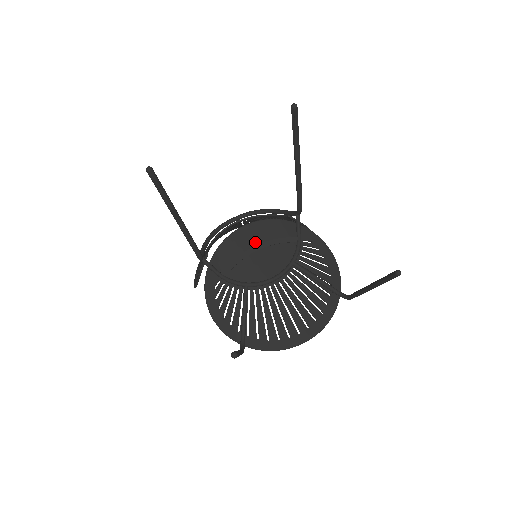
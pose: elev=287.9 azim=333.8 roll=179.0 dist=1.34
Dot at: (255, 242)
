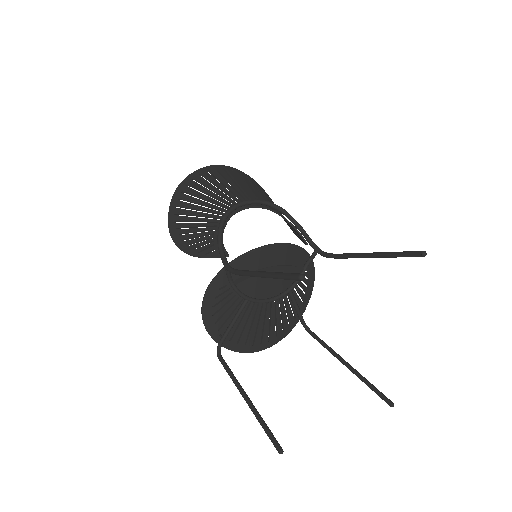
Dot at: (274, 263)
